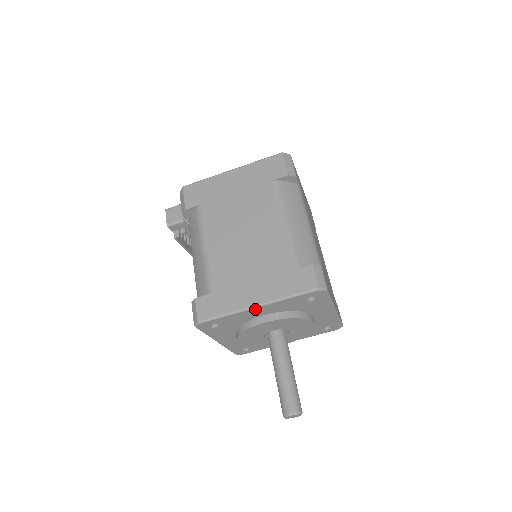
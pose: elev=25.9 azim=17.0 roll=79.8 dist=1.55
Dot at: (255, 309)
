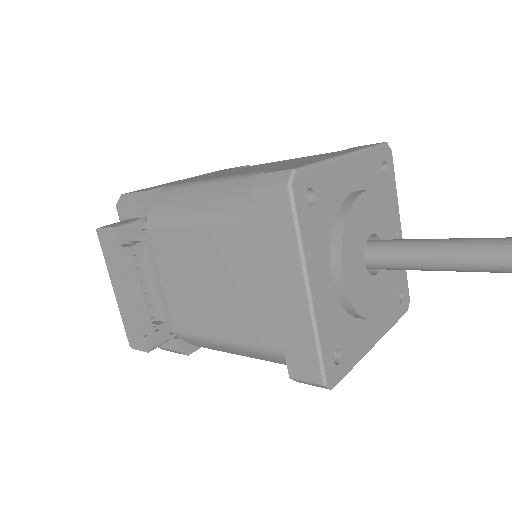
Dot at: (347, 161)
